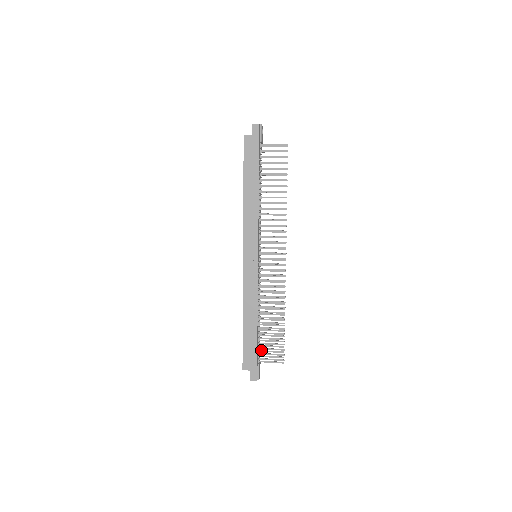
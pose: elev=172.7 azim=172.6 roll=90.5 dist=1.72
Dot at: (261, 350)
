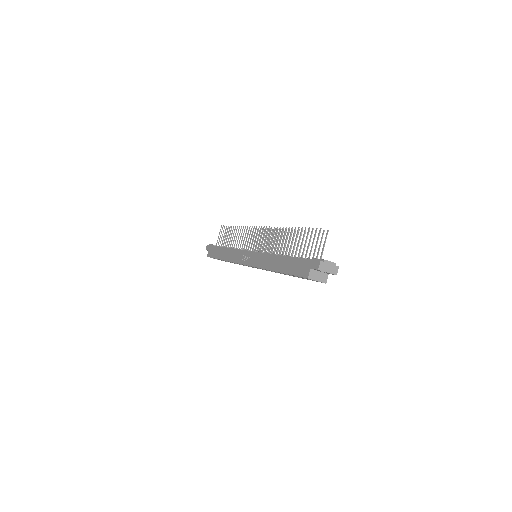
Dot at: (305, 255)
